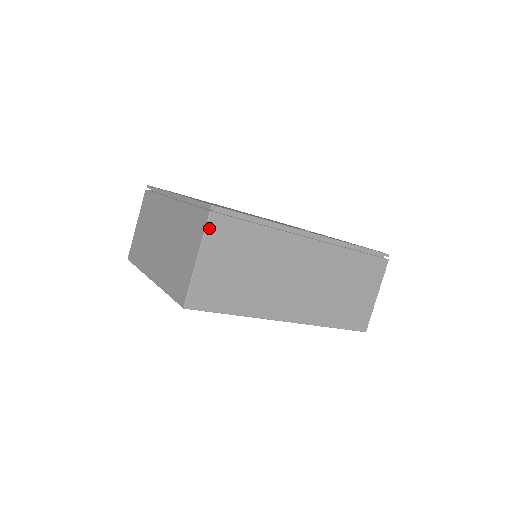
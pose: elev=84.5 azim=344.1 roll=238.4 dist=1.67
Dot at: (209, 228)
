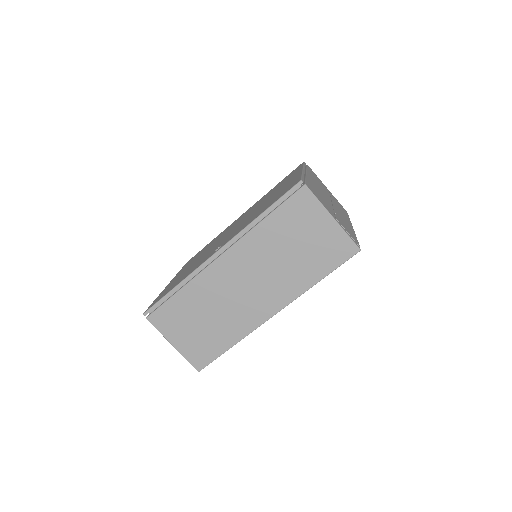
Dot at: (156, 326)
